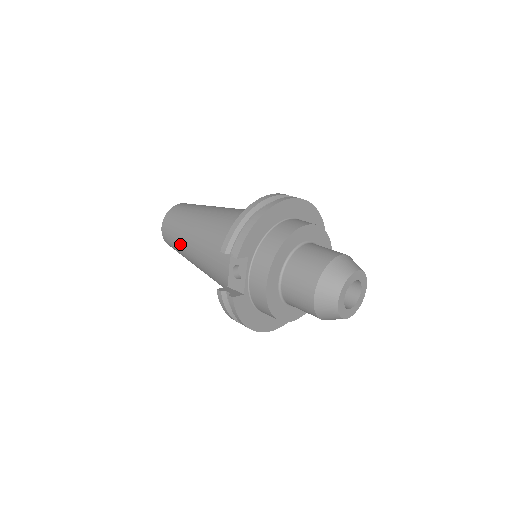
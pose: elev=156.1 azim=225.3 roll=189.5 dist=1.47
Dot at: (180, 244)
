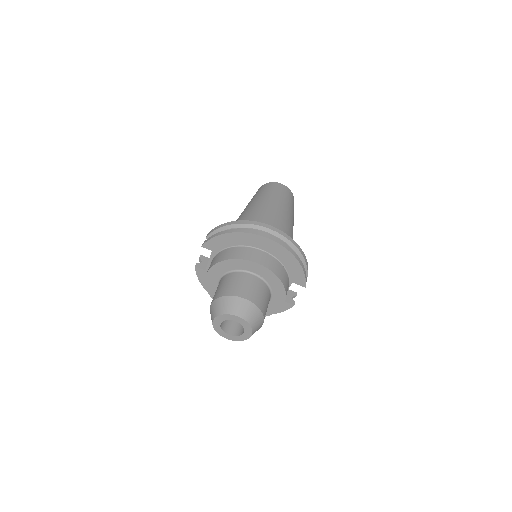
Dot at: occluded
